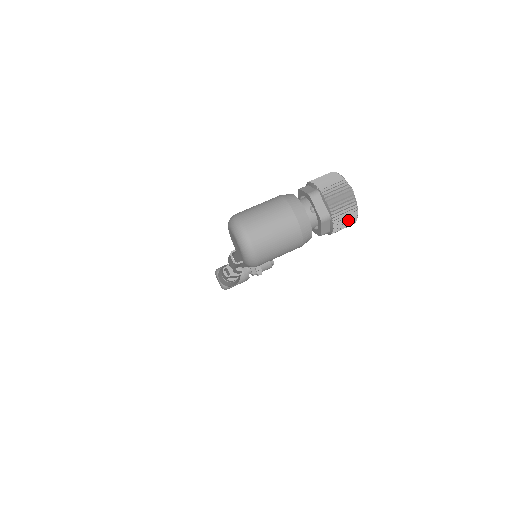
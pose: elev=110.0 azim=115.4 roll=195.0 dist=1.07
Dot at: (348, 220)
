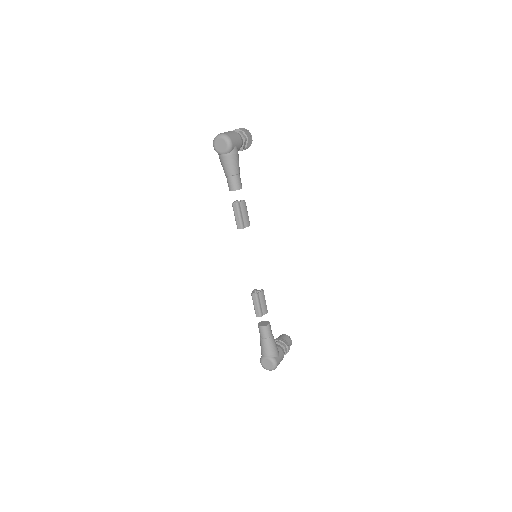
Dot at: (248, 132)
